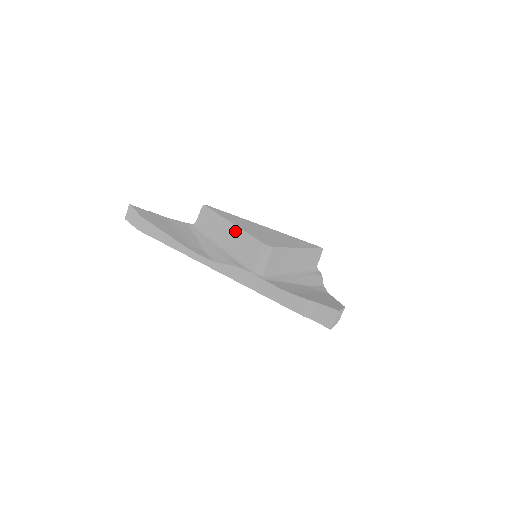
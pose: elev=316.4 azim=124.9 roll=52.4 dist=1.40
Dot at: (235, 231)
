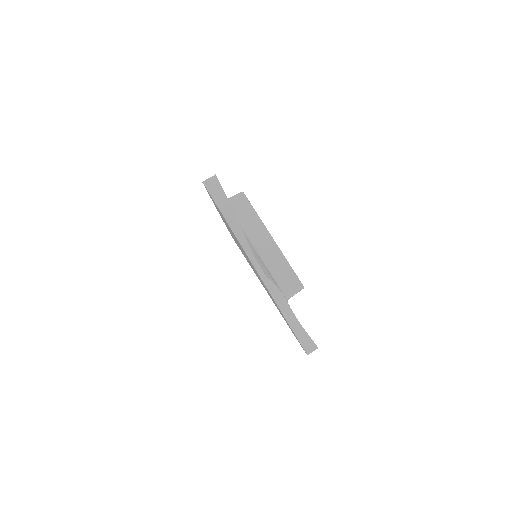
Dot at: occluded
